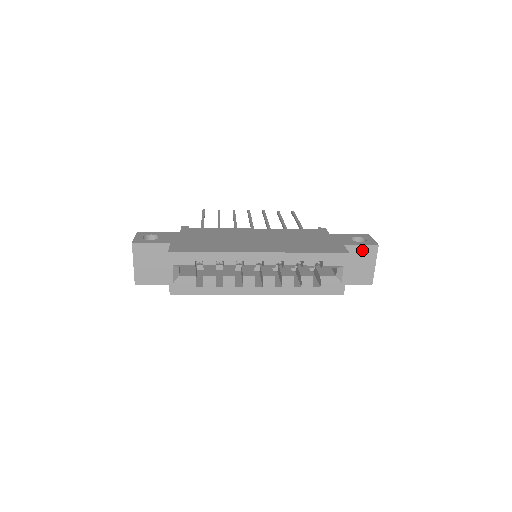
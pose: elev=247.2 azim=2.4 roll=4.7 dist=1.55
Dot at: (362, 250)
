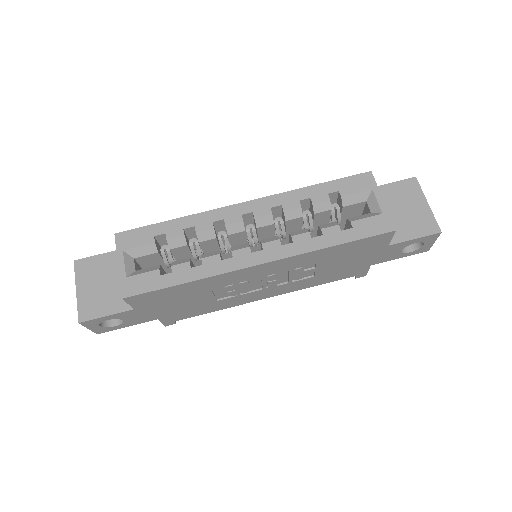
Dot at: (396, 189)
